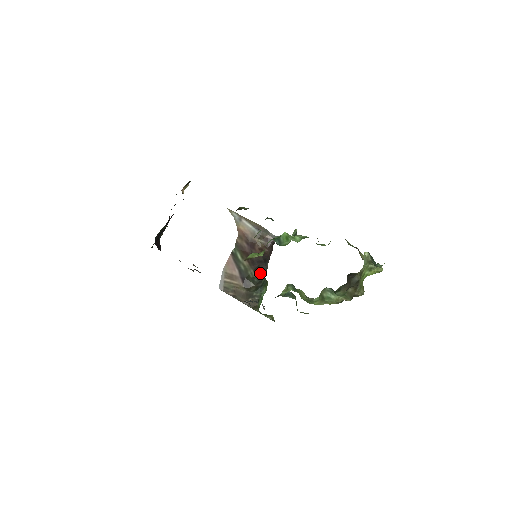
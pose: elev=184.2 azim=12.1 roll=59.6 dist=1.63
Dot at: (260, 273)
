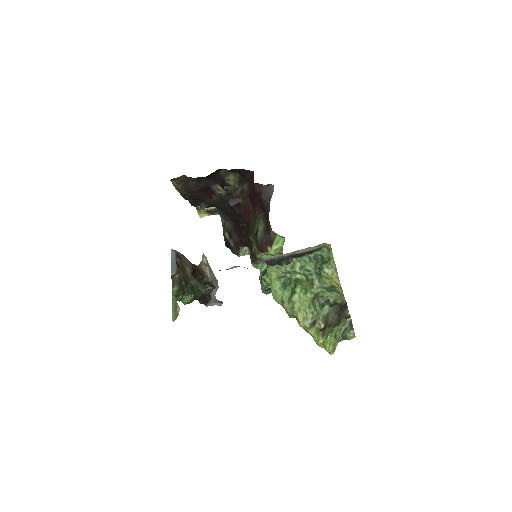
Dot at: occluded
